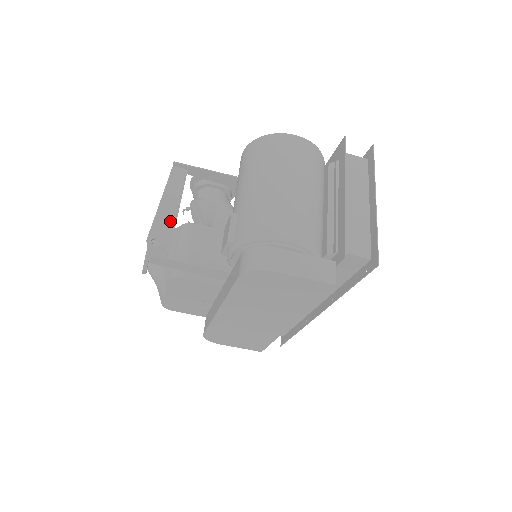
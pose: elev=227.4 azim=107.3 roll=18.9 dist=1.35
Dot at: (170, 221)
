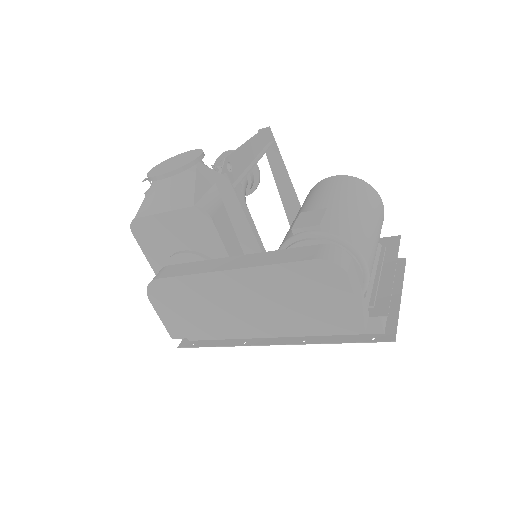
Dot at: (244, 164)
